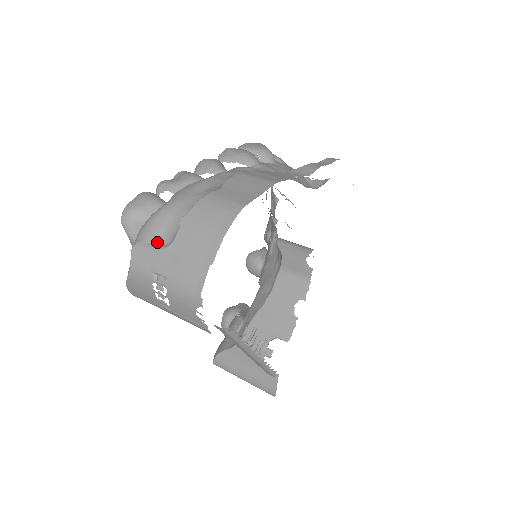
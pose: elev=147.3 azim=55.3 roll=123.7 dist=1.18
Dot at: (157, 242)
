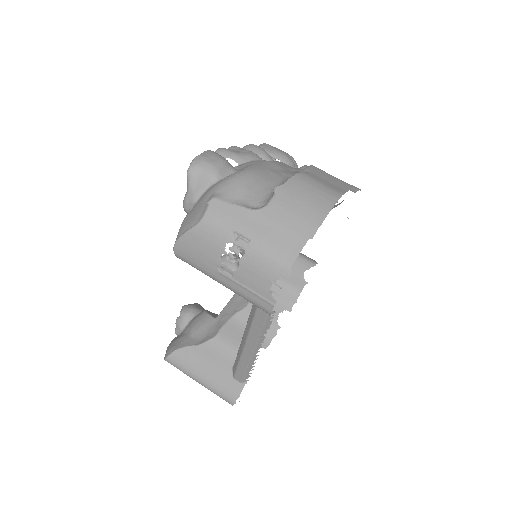
Dot at: (243, 202)
